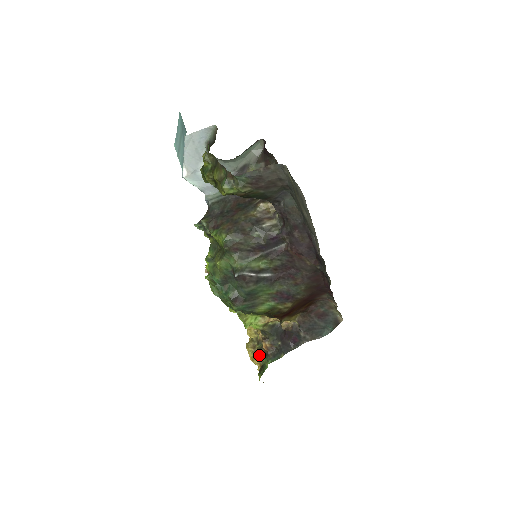
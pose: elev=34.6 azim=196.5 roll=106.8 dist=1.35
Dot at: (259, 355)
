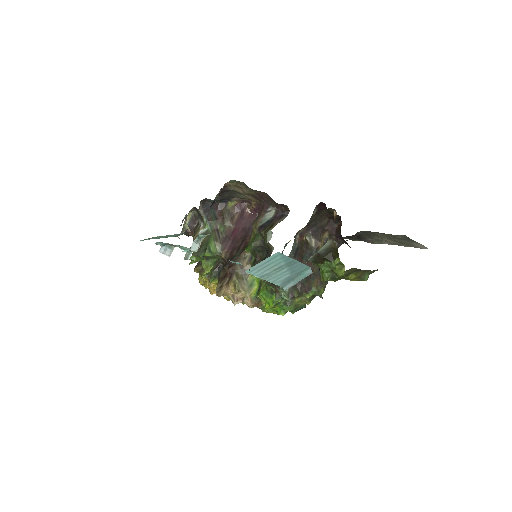
Dot at: occluded
